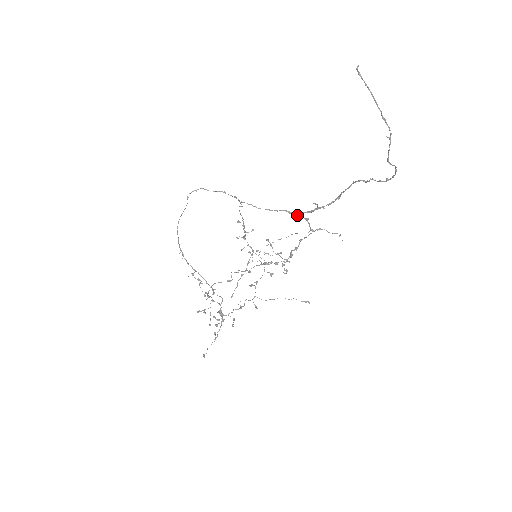
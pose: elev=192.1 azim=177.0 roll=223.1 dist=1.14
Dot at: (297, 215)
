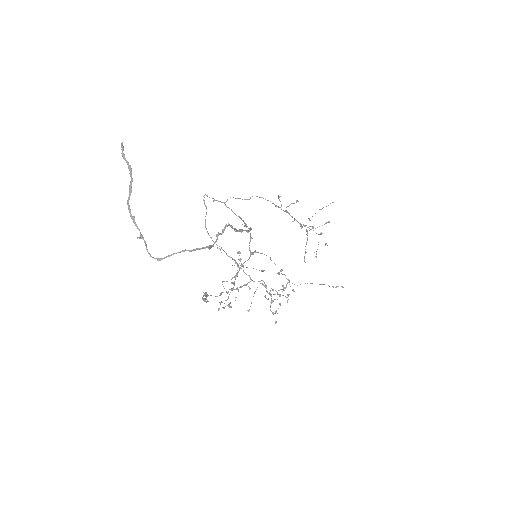
Dot at: occluded
